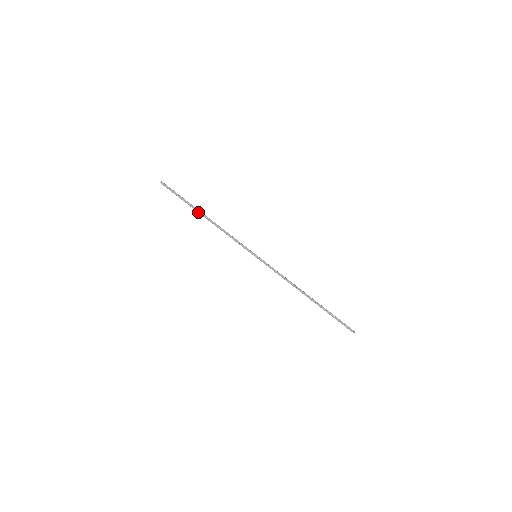
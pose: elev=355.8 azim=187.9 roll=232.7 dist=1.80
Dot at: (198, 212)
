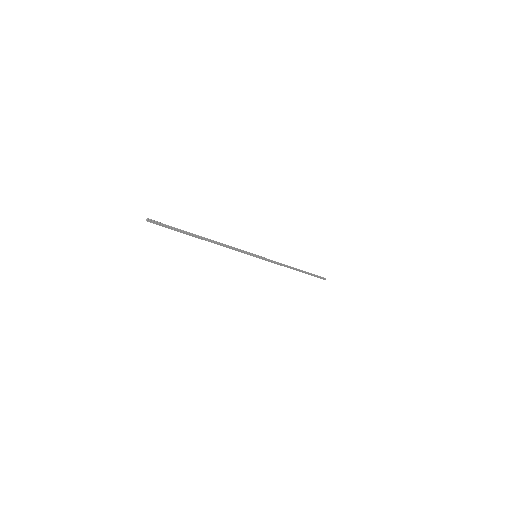
Dot at: occluded
